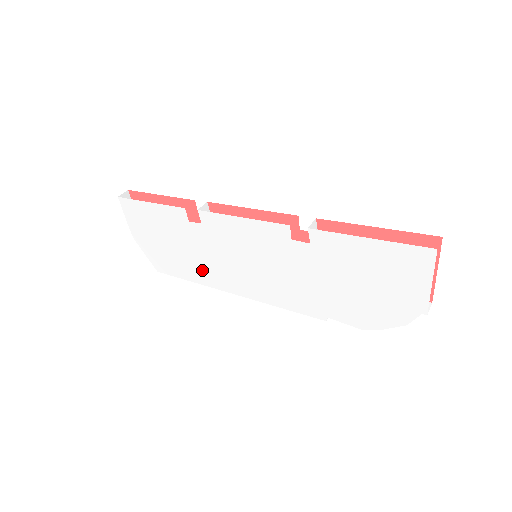
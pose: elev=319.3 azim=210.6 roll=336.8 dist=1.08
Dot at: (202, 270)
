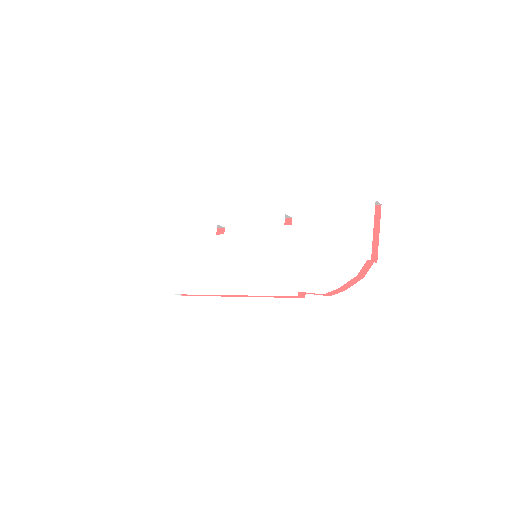
Dot at: (211, 279)
